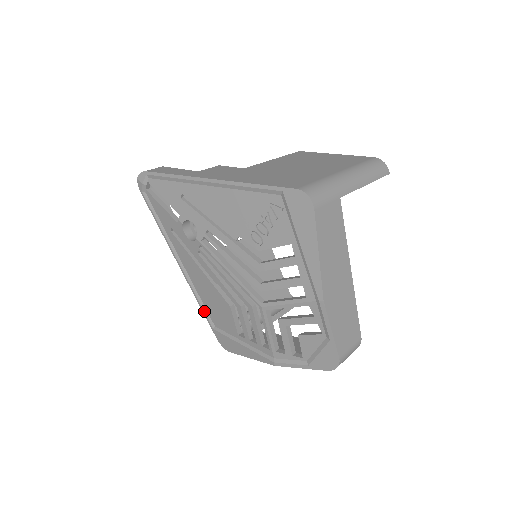
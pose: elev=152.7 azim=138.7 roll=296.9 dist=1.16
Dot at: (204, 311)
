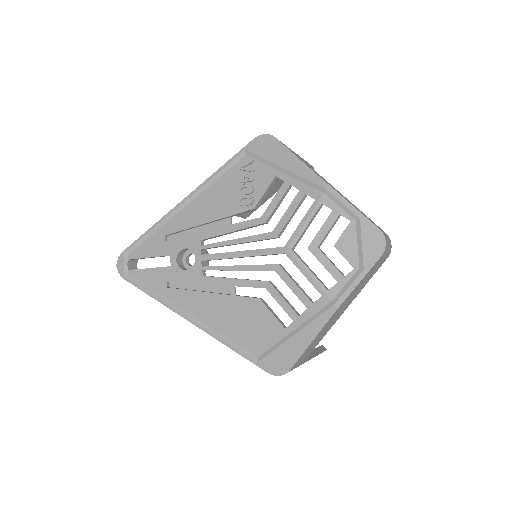
Dot at: (238, 349)
